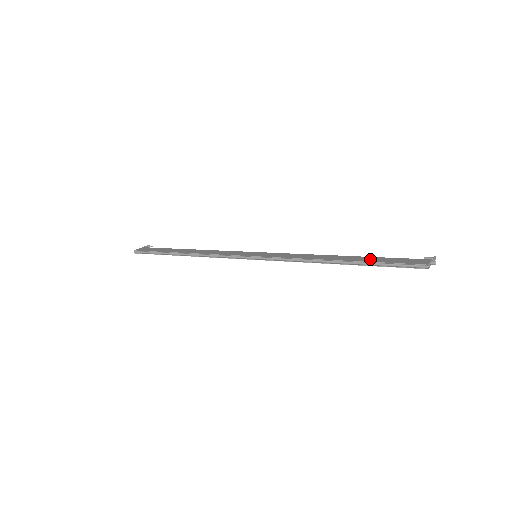
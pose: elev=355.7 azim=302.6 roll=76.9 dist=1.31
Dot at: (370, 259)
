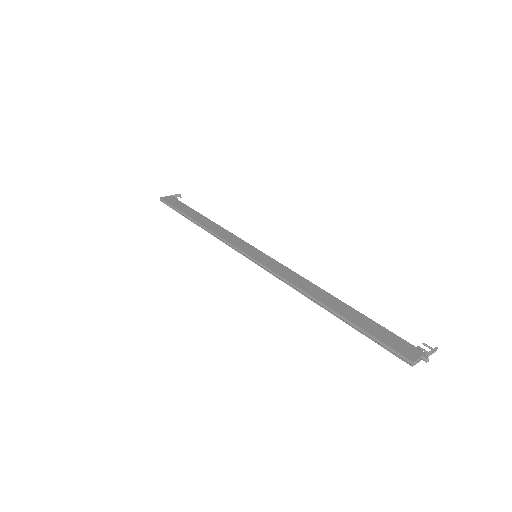
Dot at: (359, 319)
